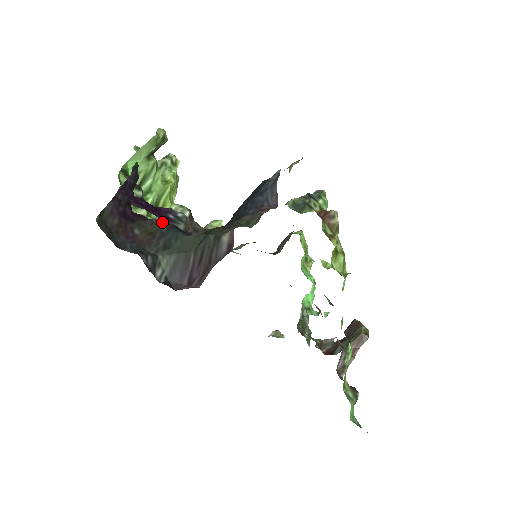
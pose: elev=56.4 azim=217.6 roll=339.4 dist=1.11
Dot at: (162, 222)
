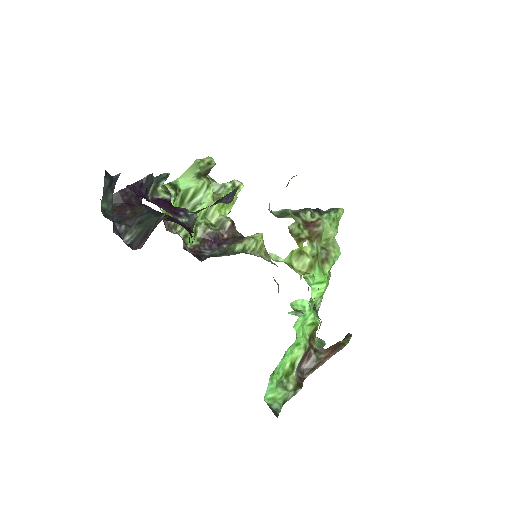
Dot at: (147, 208)
